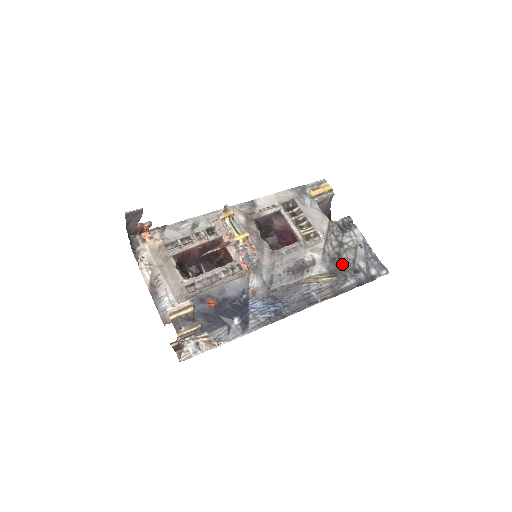
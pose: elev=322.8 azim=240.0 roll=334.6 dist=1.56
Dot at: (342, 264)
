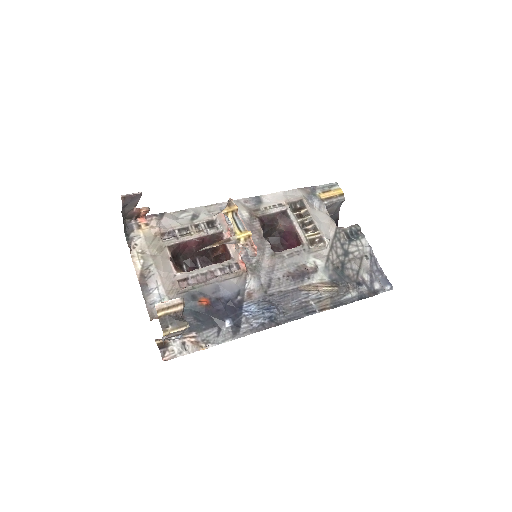
Dot at: (345, 274)
